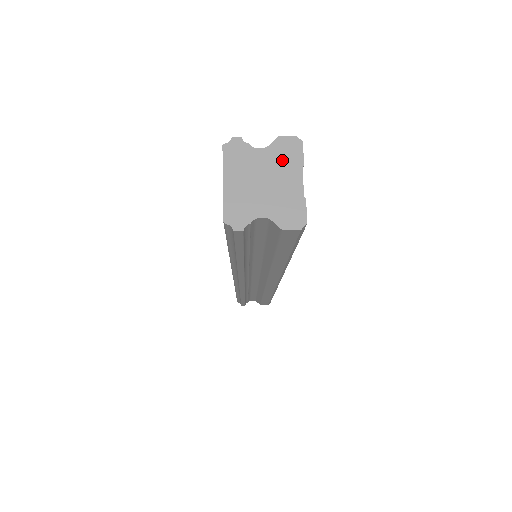
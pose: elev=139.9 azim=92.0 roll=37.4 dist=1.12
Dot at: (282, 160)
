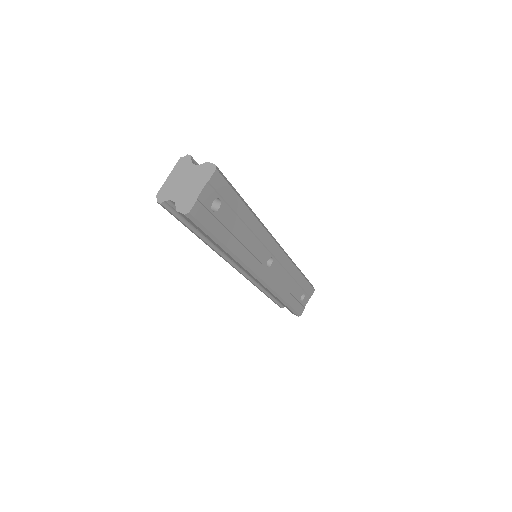
Dot at: (200, 175)
